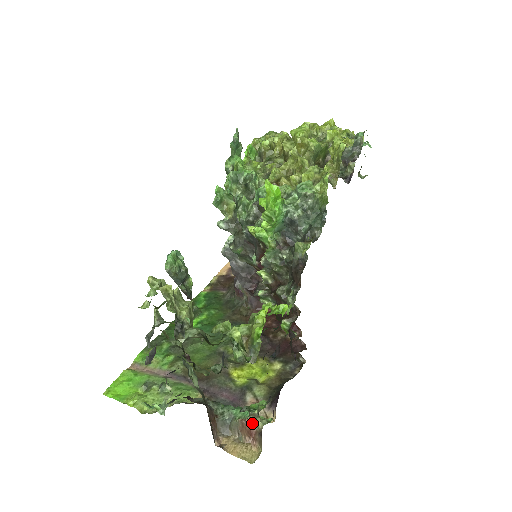
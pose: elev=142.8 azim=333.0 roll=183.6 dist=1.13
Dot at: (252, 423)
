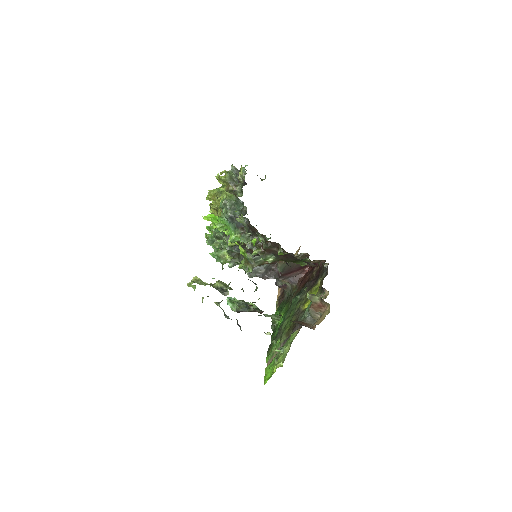
Dot at: (315, 302)
